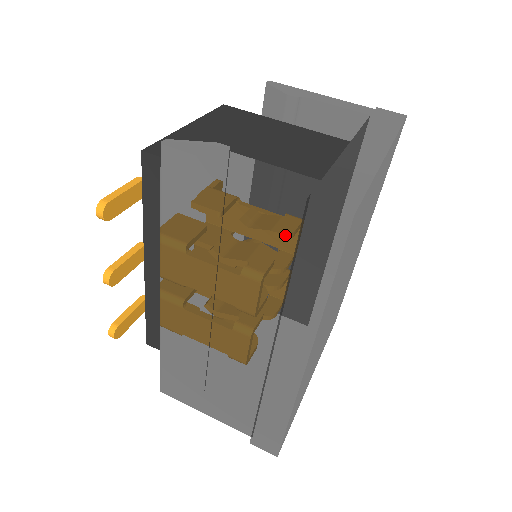
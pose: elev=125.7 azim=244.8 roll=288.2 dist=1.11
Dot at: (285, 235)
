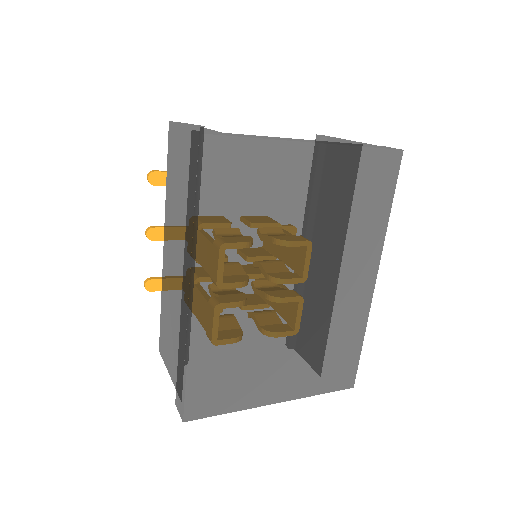
Dot at: occluded
